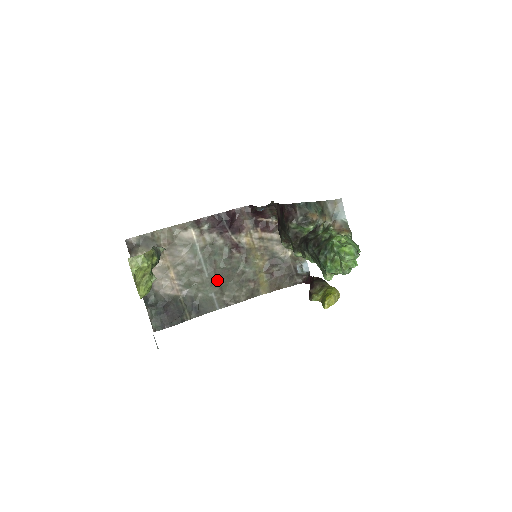
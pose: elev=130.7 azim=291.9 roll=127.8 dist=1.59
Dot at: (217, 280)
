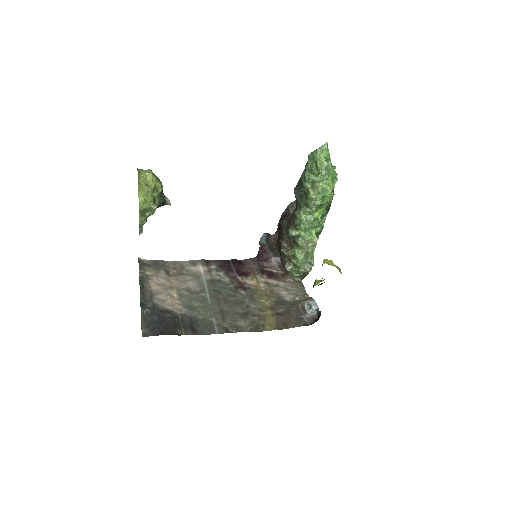
Dot at: (219, 307)
